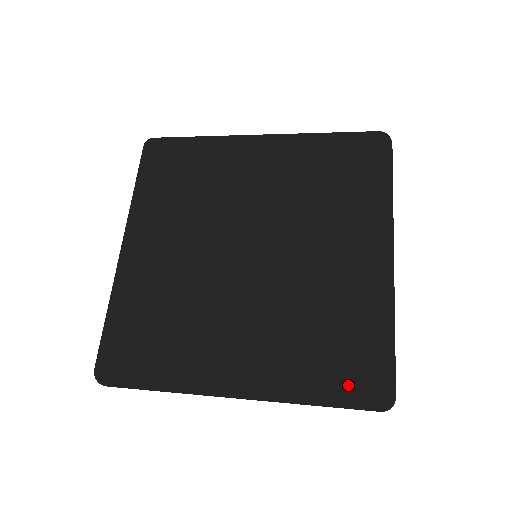
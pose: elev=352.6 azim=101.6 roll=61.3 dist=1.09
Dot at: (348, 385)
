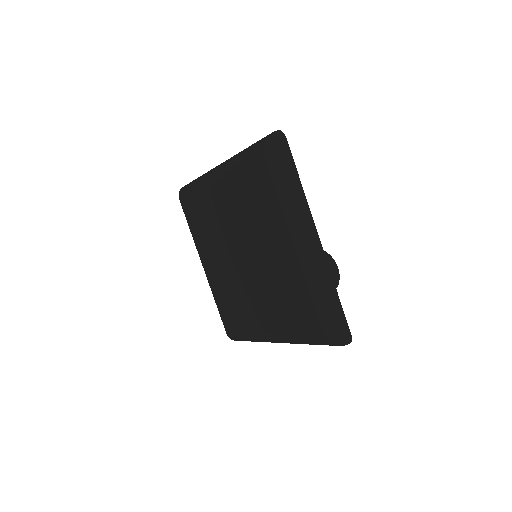
Dot at: (315, 339)
